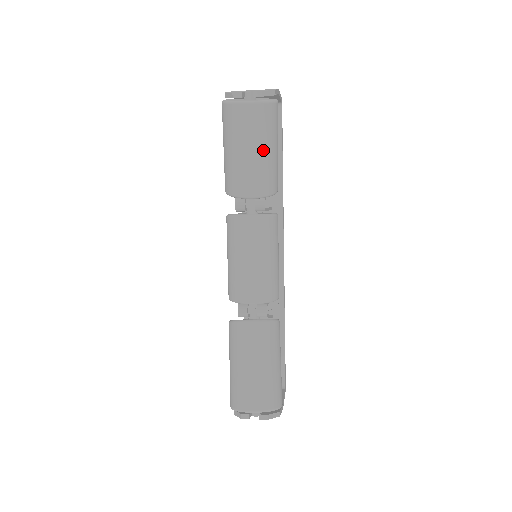
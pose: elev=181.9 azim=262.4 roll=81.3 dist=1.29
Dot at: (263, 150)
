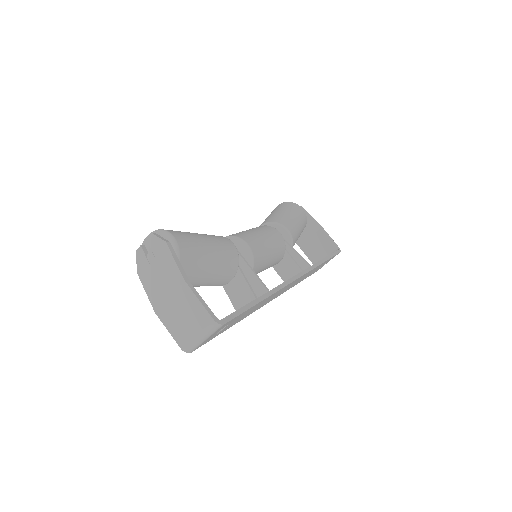
Dot at: (278, 211)
